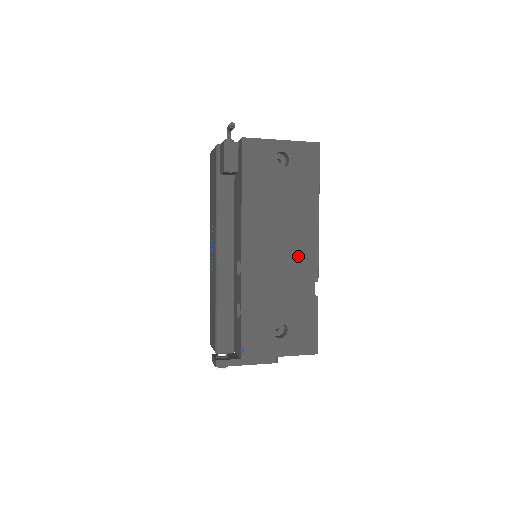
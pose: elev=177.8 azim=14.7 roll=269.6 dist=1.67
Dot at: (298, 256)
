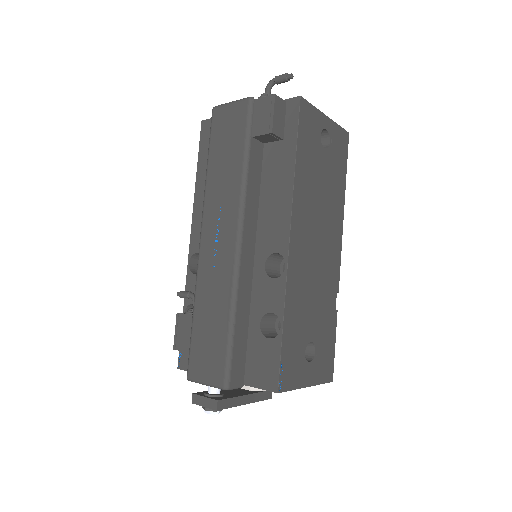
Dot at: (328, 259)
